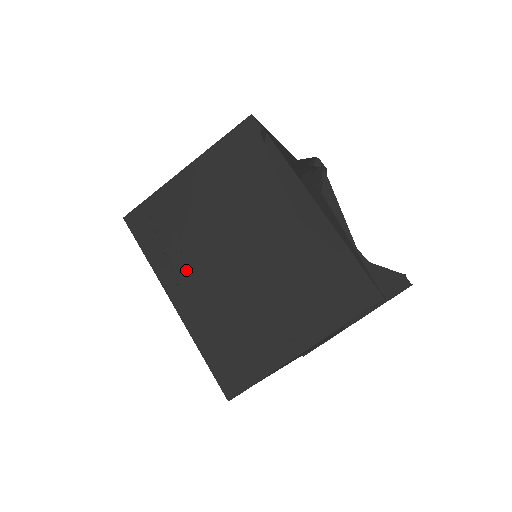
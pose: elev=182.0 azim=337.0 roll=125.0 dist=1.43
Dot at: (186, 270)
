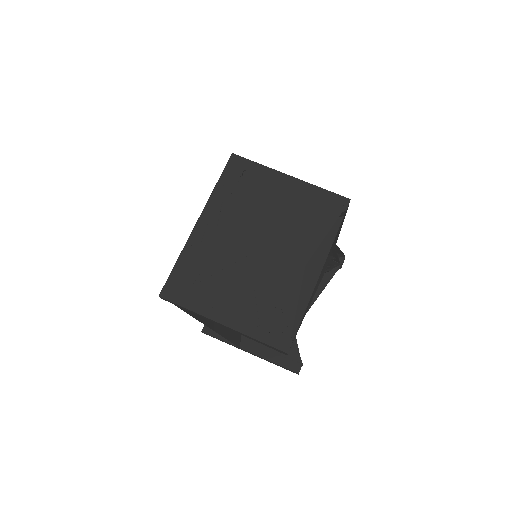
Dot at: (225, 217)
